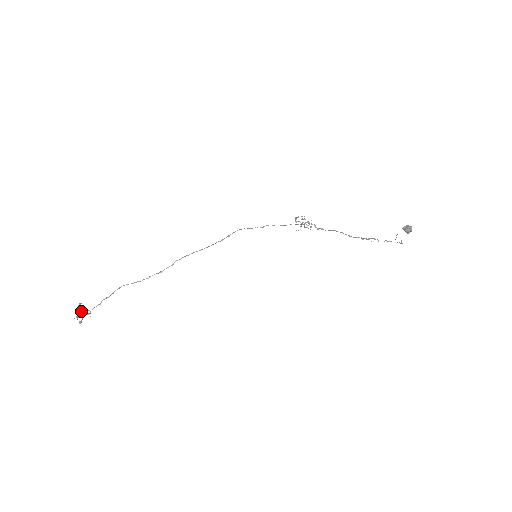
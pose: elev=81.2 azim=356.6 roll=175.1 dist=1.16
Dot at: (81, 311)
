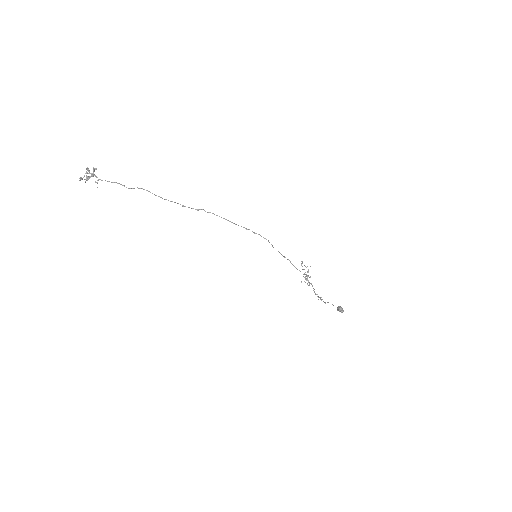
Dot at: (88, 170)
